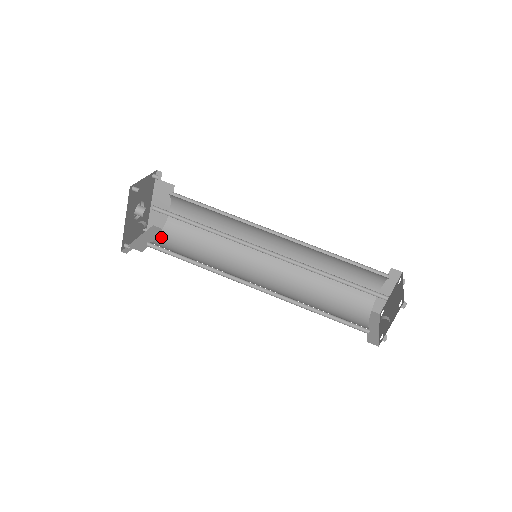
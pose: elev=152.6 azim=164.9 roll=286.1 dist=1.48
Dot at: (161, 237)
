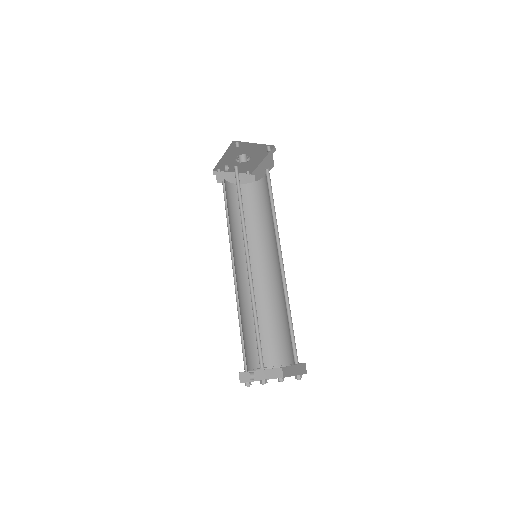
Dot at: (243, 186)
